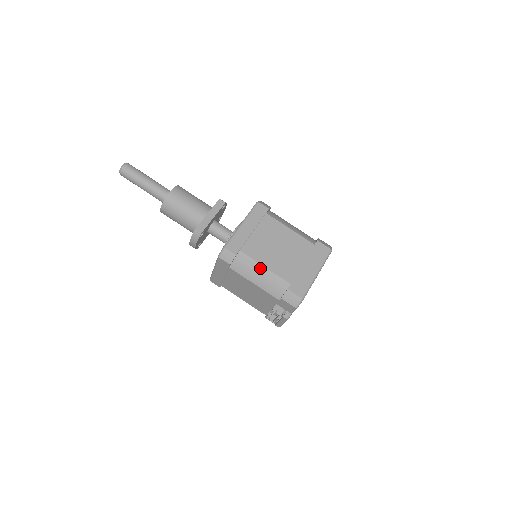
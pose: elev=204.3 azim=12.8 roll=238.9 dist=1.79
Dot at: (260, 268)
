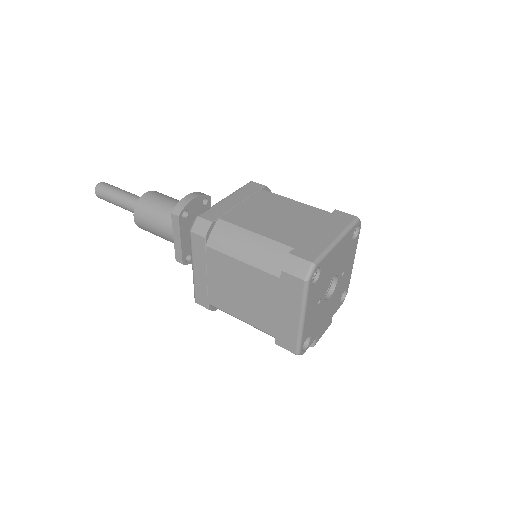
Dot at: occluded
